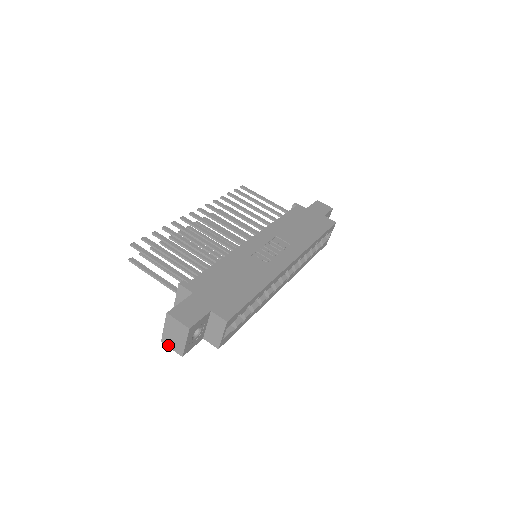
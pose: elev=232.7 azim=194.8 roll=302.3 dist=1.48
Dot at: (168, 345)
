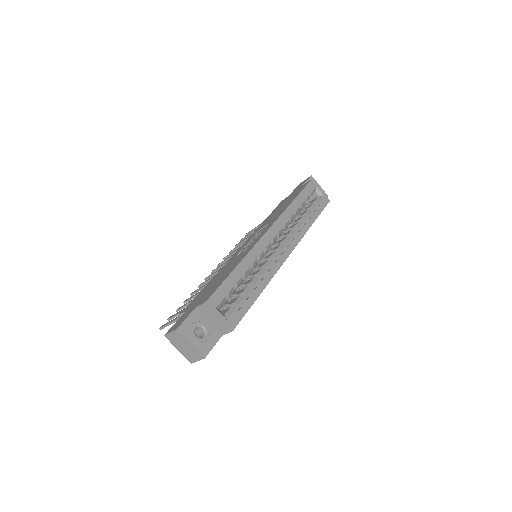
Dot at: (194, 361)
